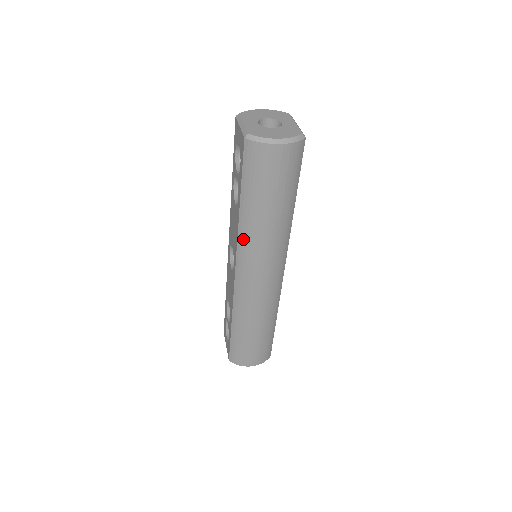
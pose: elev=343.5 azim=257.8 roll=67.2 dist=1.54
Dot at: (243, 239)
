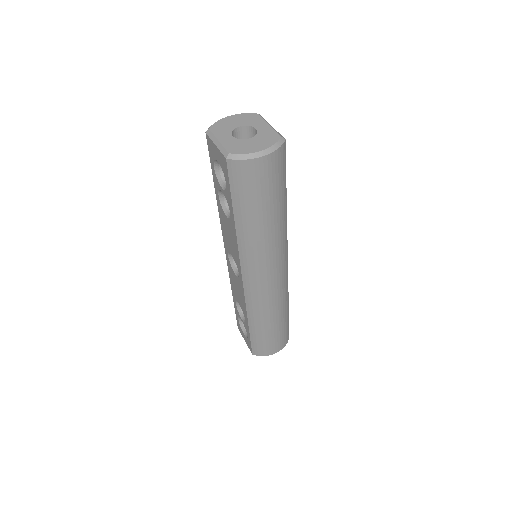
Dot at: (244, 250)
